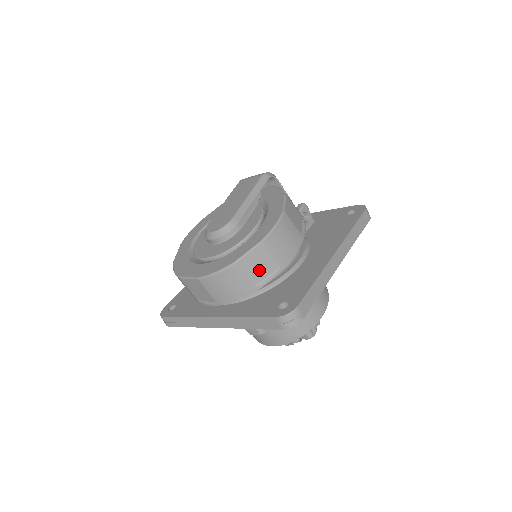
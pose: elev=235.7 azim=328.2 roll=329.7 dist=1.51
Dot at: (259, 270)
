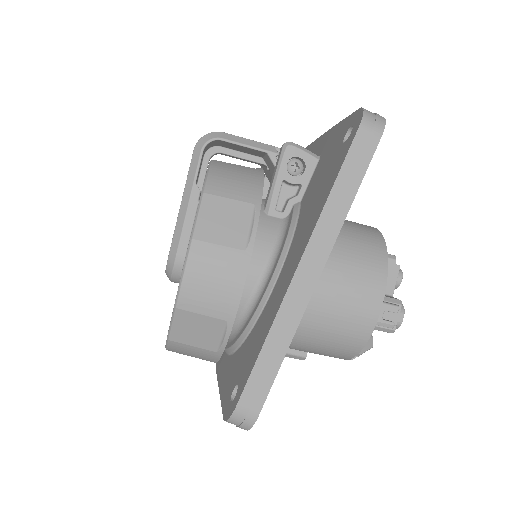
Dot at: (204, 334)
